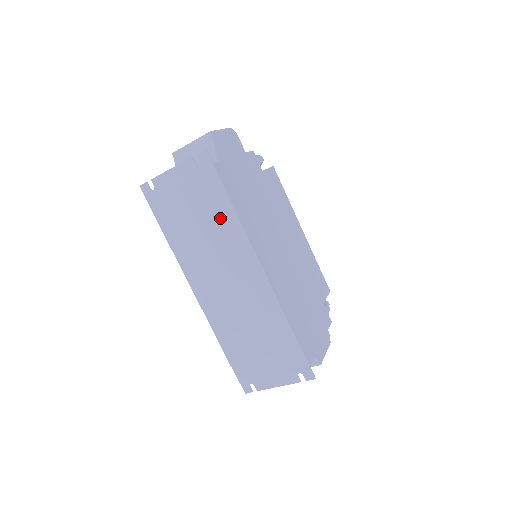
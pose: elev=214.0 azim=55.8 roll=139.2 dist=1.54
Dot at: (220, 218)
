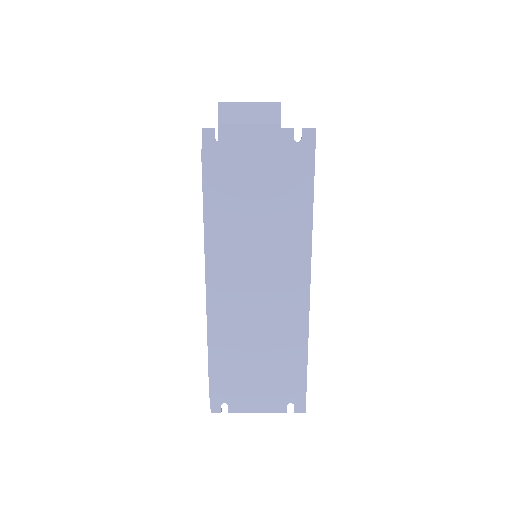
Dot at: (290, 210)
